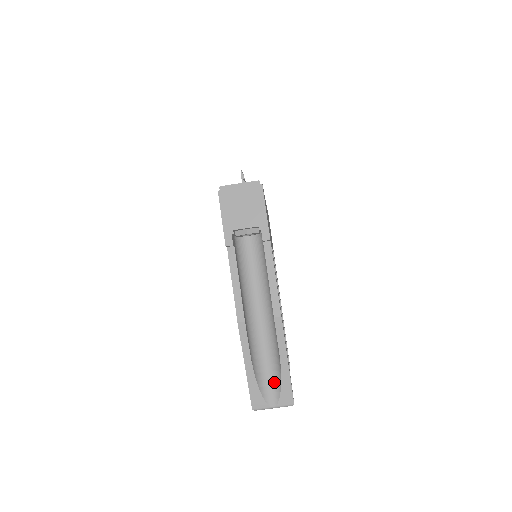
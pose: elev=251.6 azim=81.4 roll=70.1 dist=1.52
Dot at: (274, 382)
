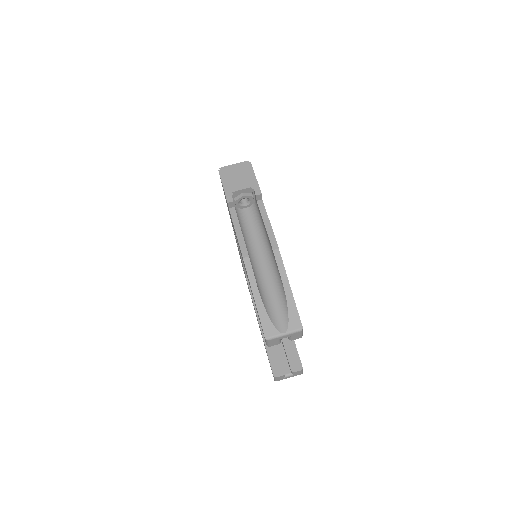
Dot at: (282, 311)
